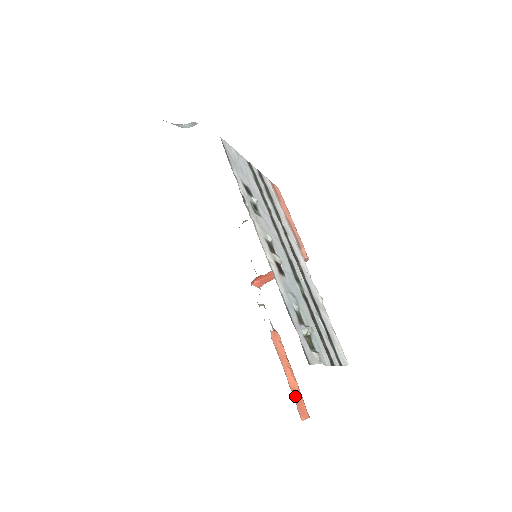
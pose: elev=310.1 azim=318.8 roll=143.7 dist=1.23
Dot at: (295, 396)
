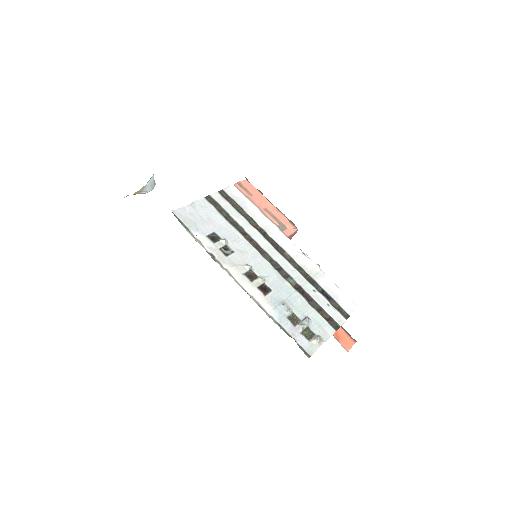
Dot at: (336, 336)
